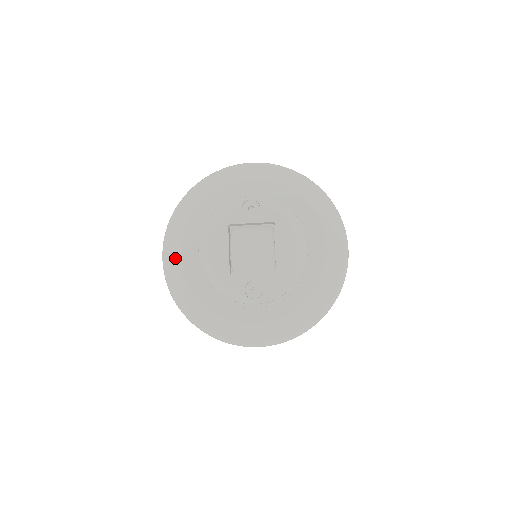
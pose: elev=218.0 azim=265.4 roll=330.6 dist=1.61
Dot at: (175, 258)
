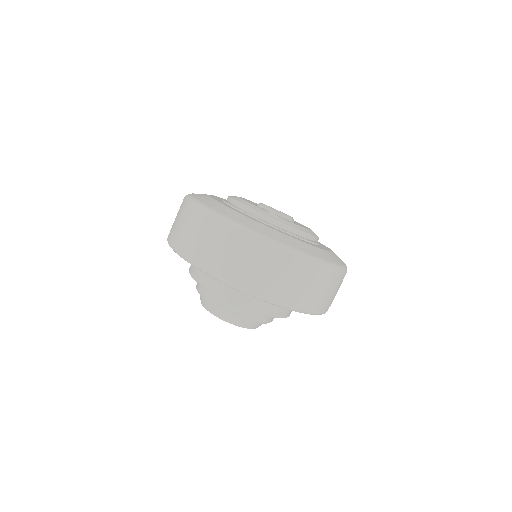
Dot at: occluded
